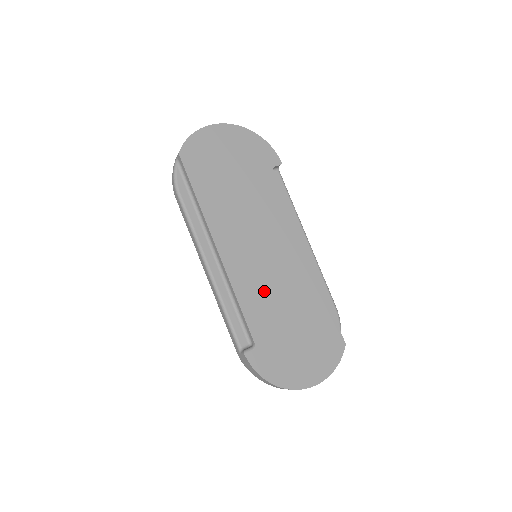
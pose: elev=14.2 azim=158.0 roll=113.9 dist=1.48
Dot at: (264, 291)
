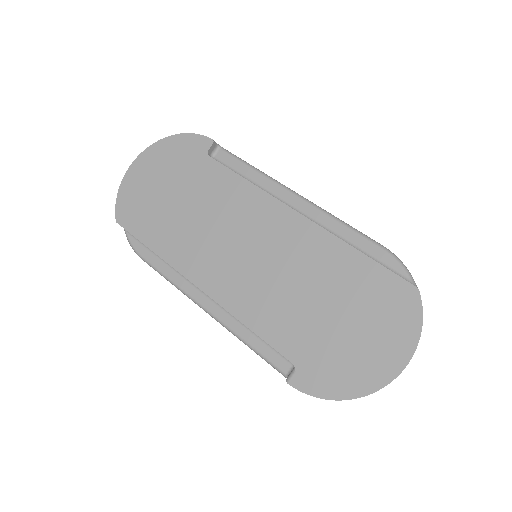
Dot at: (271, 296)
